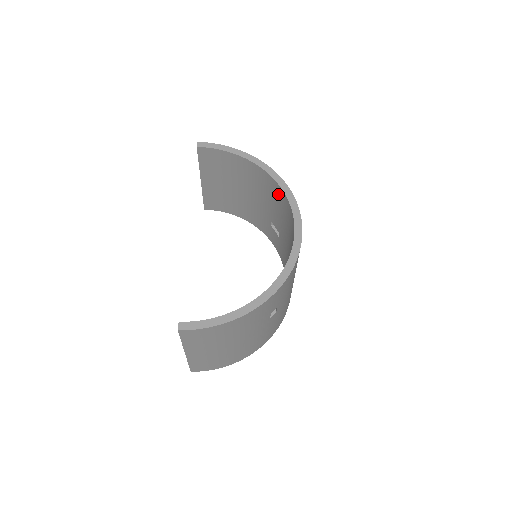
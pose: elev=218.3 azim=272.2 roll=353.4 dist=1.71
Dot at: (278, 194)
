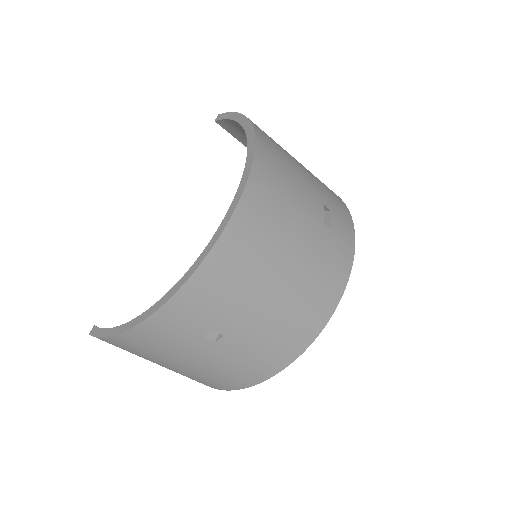
Dot at: occluded
